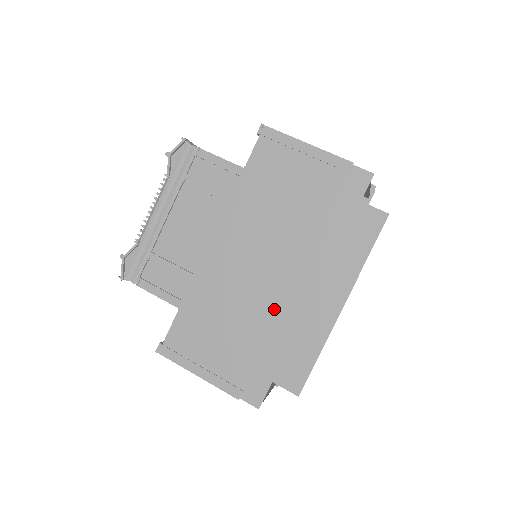
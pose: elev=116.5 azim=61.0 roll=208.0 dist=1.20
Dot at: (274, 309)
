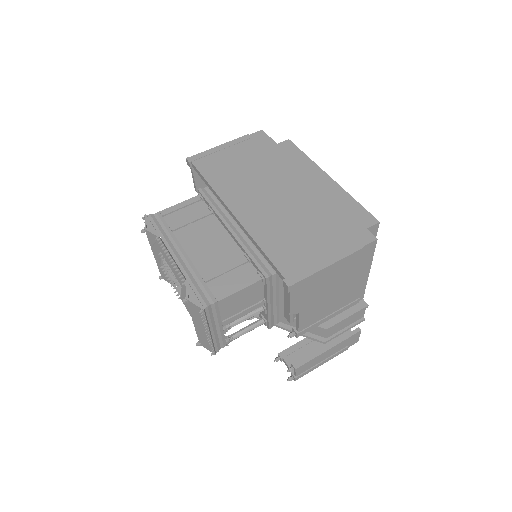
Dot at: (308, 200)
